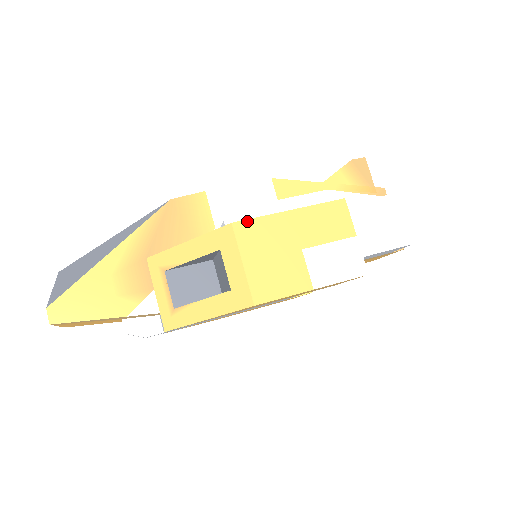
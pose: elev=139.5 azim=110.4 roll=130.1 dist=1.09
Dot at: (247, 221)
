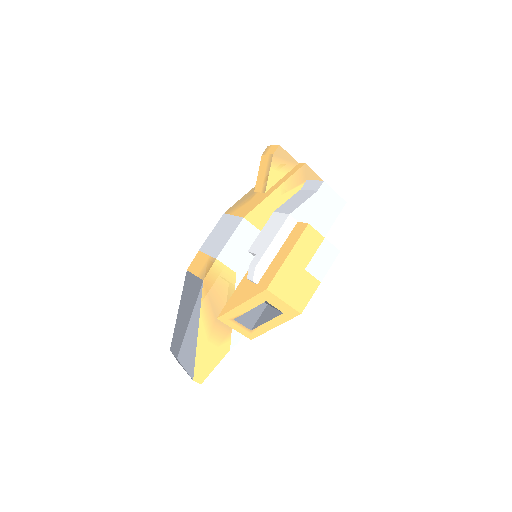
Dot at: (272, 281)
